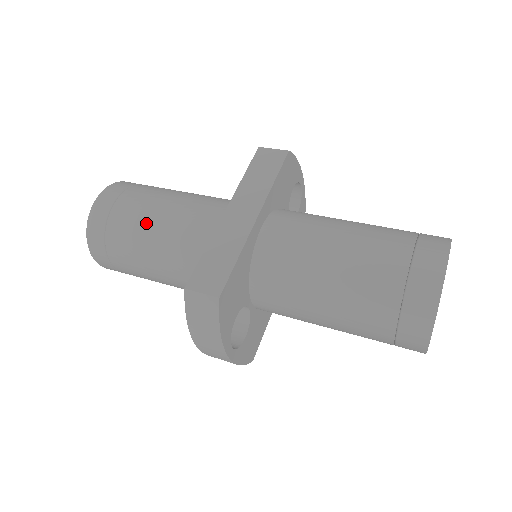
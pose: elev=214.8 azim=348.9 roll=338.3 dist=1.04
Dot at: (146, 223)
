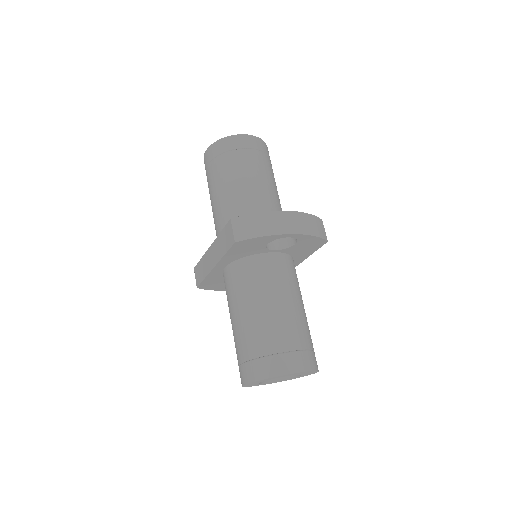
Dot at: (210, 199)
